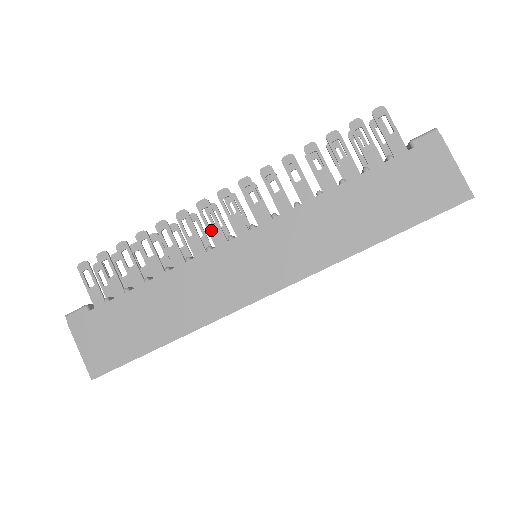
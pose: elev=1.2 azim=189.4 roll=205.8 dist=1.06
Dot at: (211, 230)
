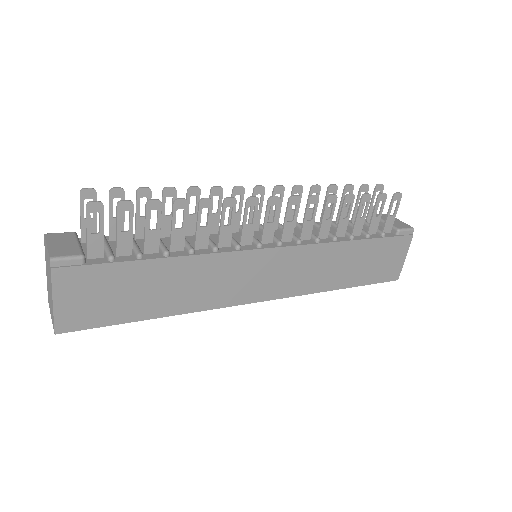
Dot at: (246, 228)
